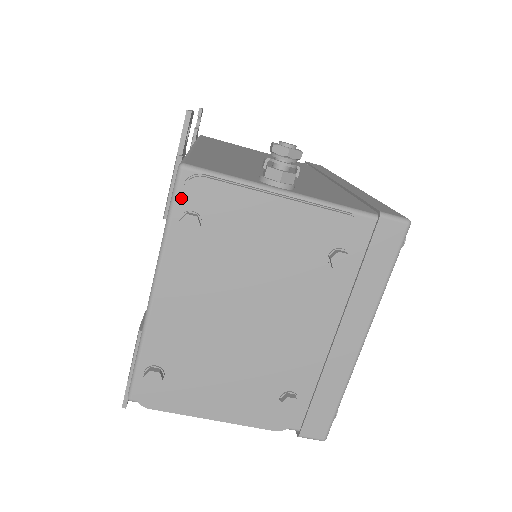
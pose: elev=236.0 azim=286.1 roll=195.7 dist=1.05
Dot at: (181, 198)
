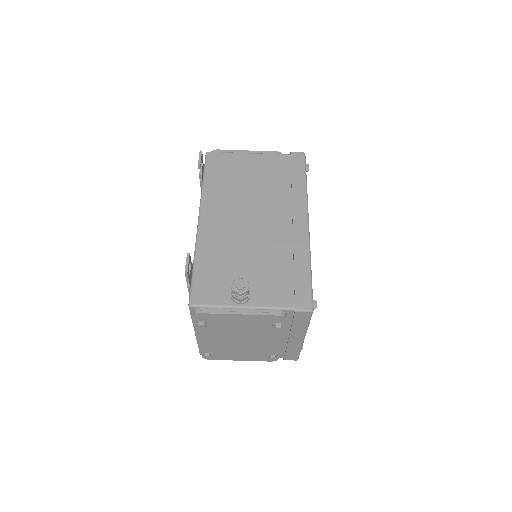
Dot at: (194, 318)
